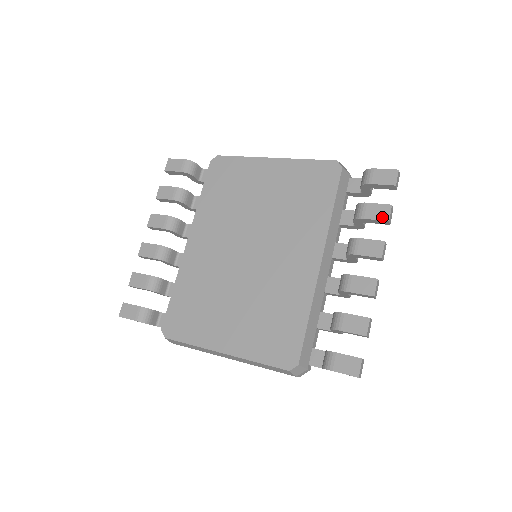
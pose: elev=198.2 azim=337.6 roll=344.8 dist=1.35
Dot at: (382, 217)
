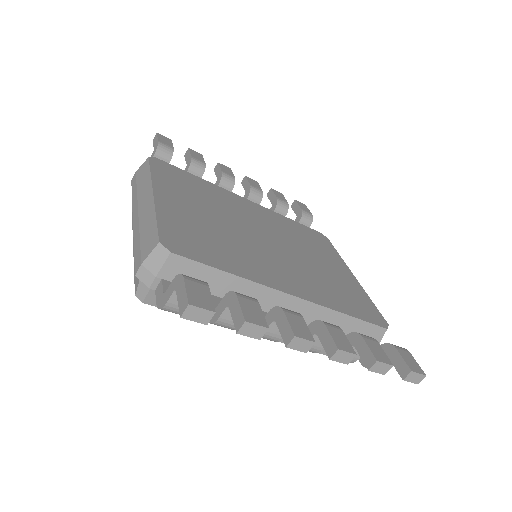
Dot at: (376, 354)
